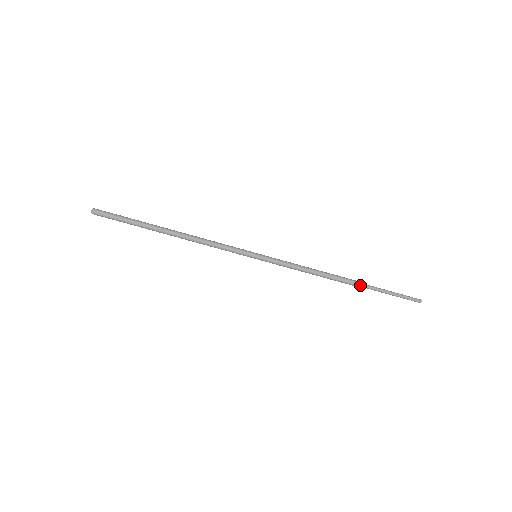
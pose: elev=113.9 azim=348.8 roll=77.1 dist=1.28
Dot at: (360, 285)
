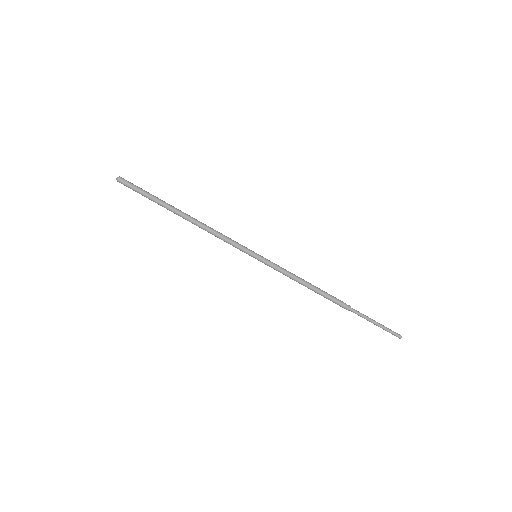
Dot at: (346, 308)
